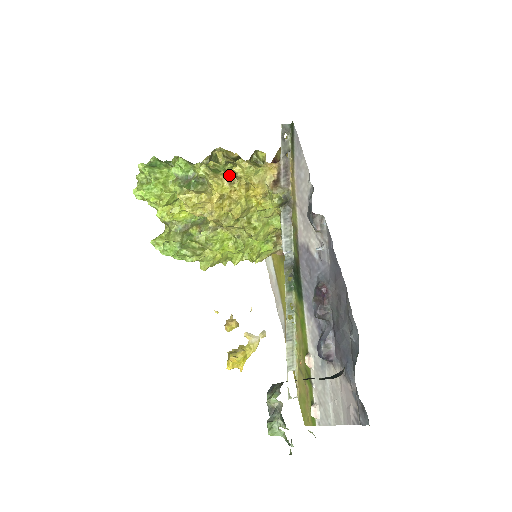
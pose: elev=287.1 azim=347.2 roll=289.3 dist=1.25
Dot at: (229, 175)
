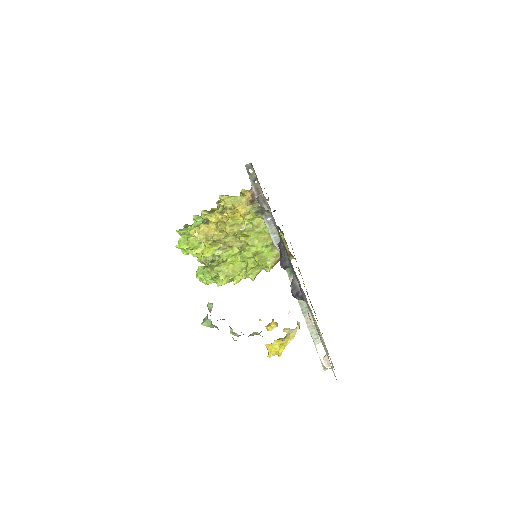
Dot at: (221, 210)
